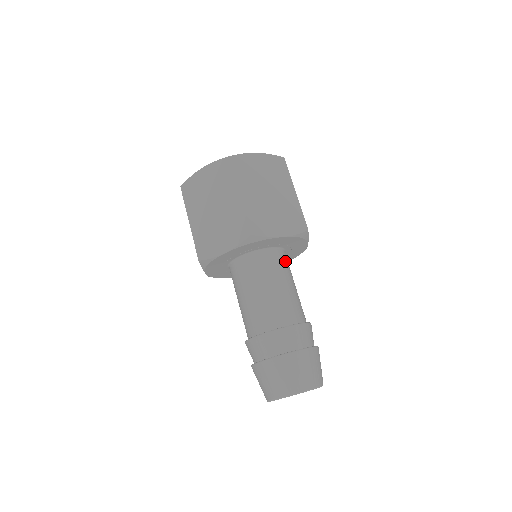
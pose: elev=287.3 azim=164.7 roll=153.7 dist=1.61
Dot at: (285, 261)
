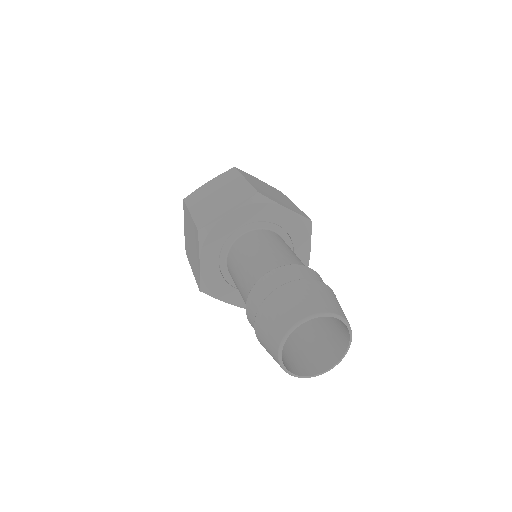
Dot at: occluded
